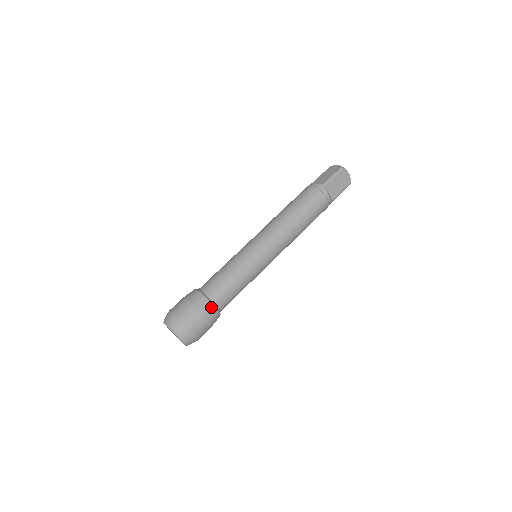
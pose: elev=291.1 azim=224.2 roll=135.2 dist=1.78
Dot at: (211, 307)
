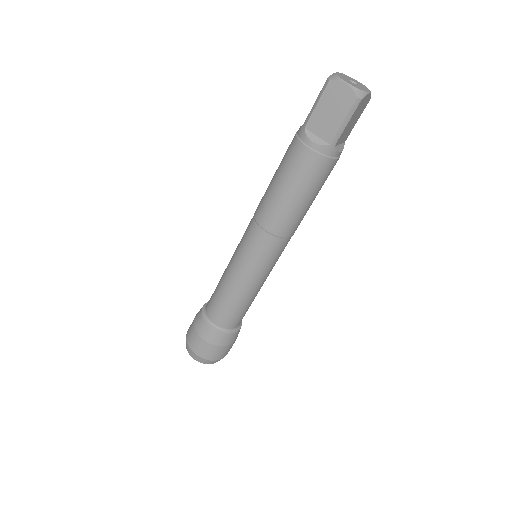
Dot at: (235, 335)
